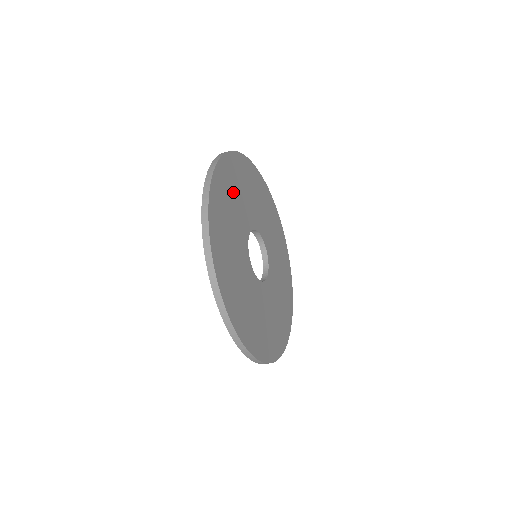
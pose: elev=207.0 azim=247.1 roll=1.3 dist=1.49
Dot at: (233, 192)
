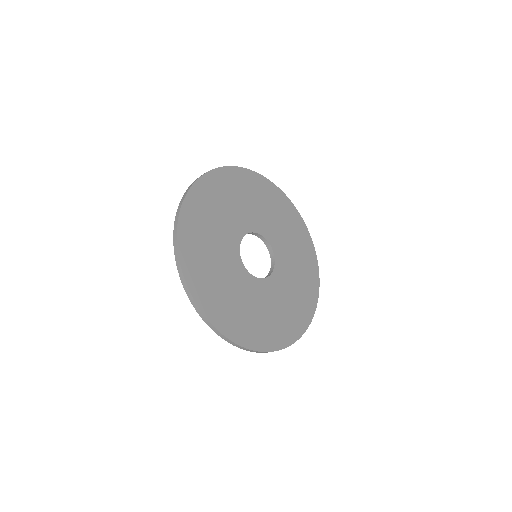
Dot at: (210, 217)
